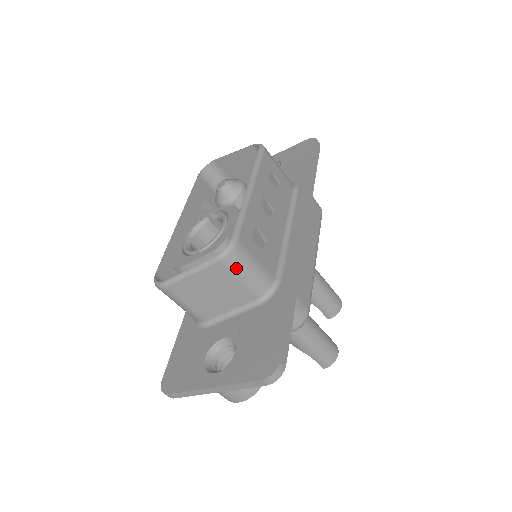
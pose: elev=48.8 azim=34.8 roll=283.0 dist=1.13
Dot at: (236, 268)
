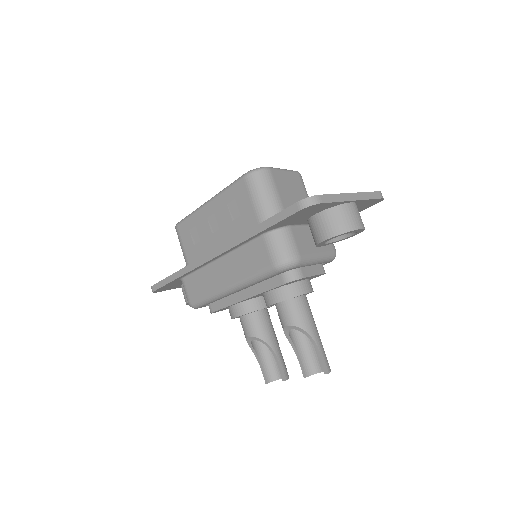
Dot at: (304, 186)
